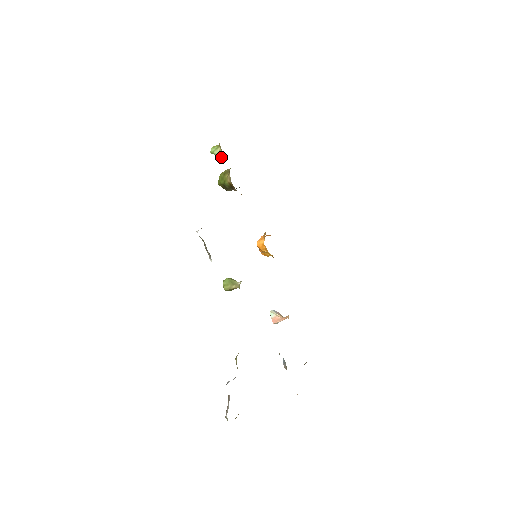
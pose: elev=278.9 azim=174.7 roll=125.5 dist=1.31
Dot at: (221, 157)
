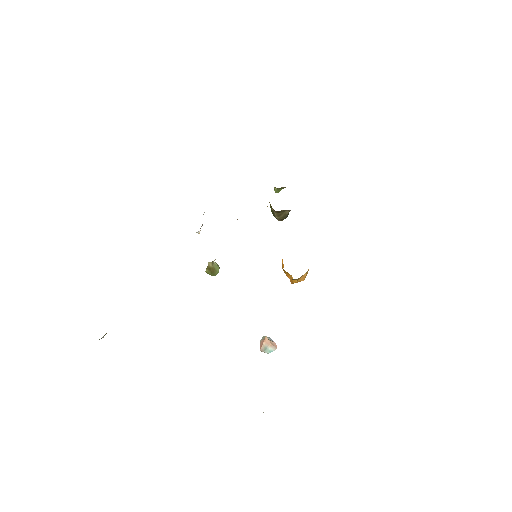
Dot at: (274, 188)
